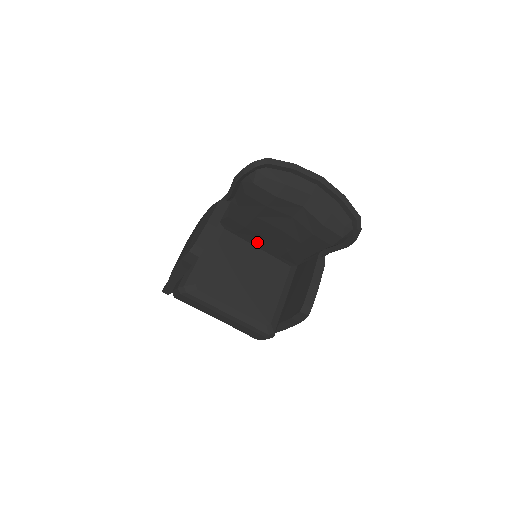
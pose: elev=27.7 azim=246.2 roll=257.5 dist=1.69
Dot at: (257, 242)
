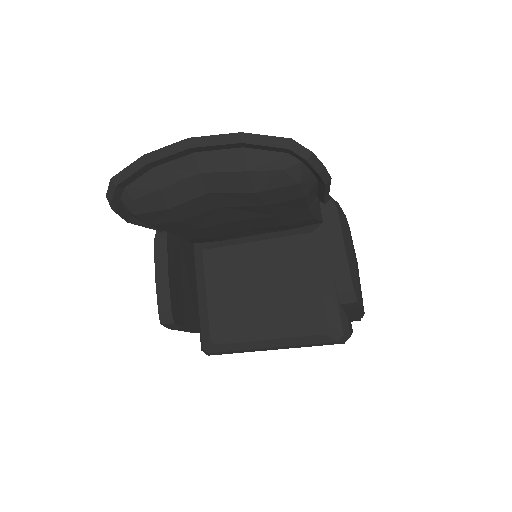
Dot at: (250, 235)
